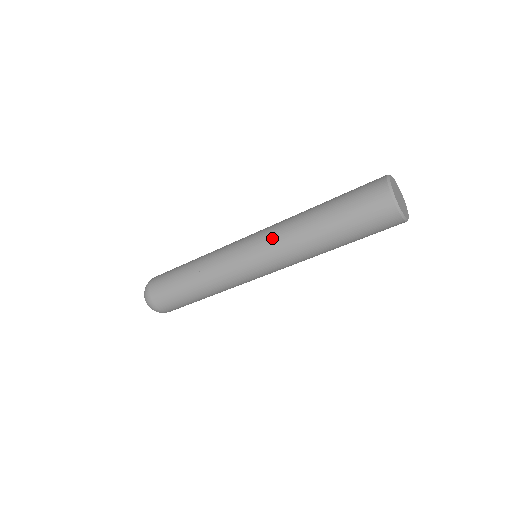
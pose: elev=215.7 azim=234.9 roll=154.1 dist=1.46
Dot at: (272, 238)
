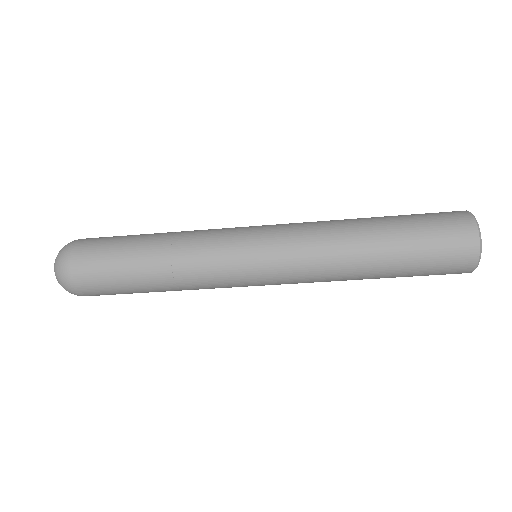
Dot at: (302, 248)
